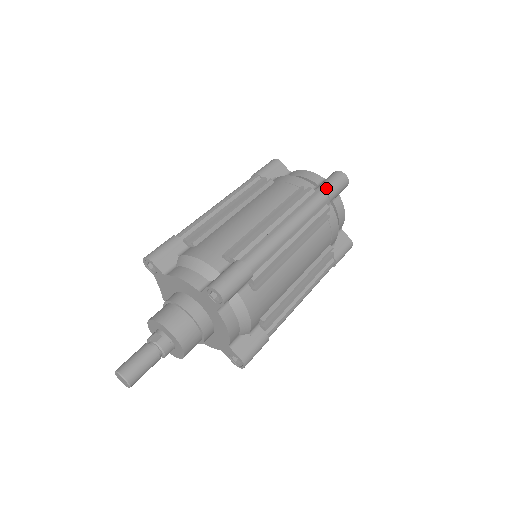
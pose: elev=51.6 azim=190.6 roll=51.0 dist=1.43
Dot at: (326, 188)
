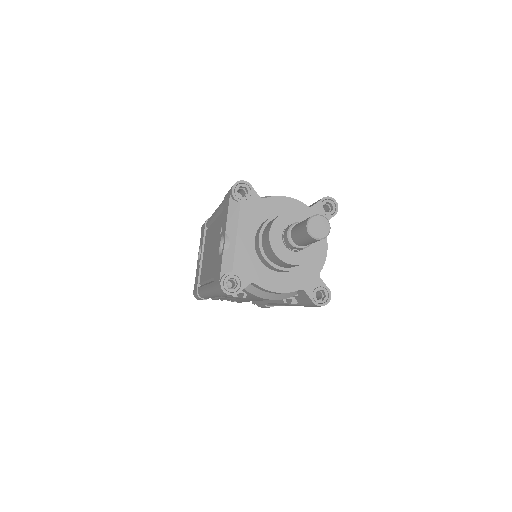
Dot at: occluded
